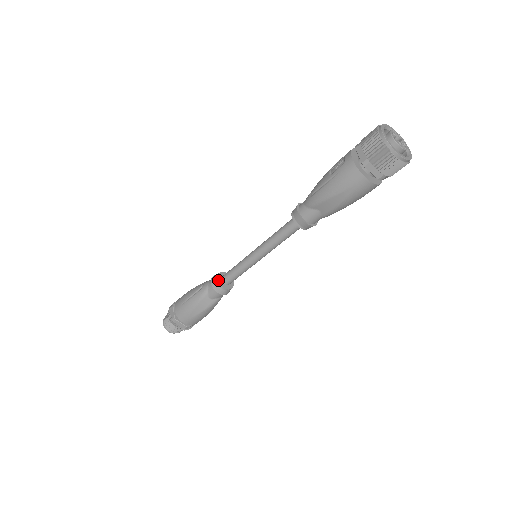
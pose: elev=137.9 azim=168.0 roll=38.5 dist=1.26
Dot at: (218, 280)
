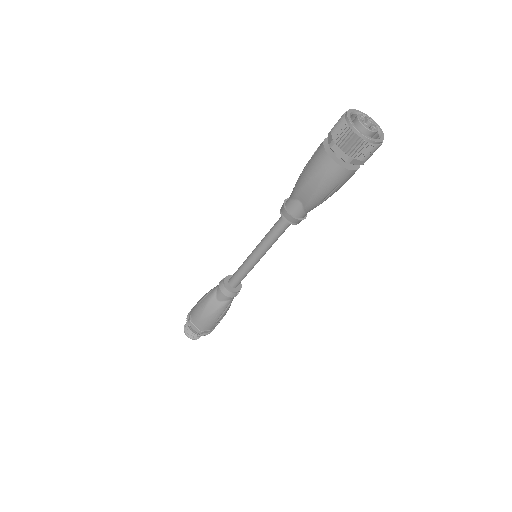
Dot at: (225, 281)
